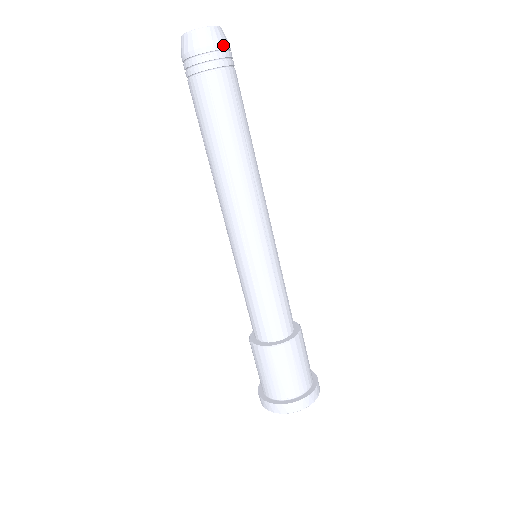
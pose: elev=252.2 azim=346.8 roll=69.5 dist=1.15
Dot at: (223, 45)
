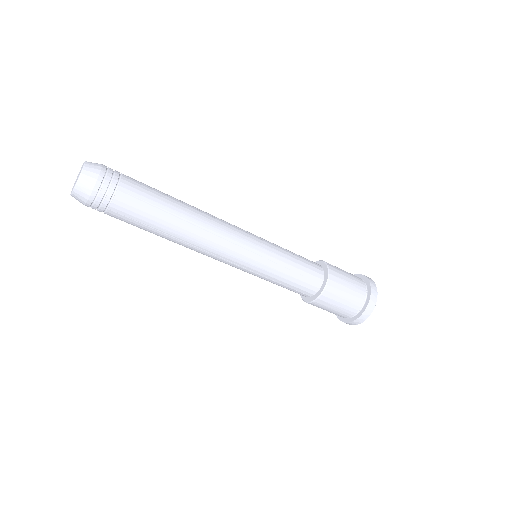
Dot at: (98, 182)
